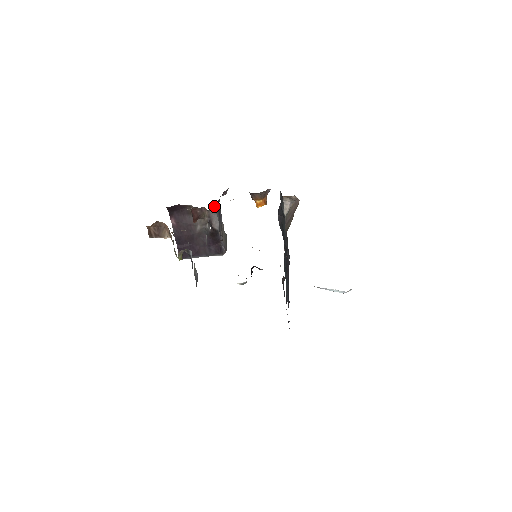
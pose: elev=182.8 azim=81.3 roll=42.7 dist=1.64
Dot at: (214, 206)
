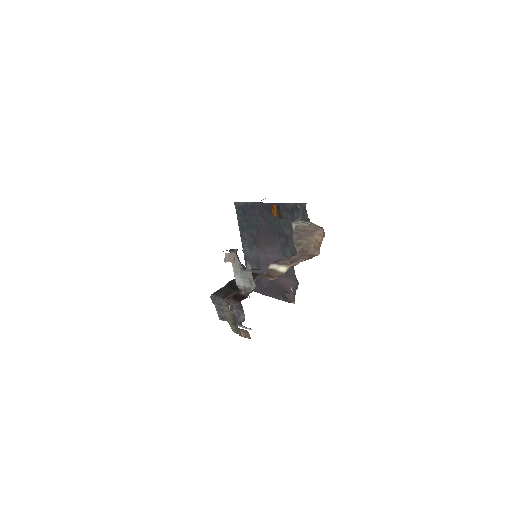
Dot at: occluded
